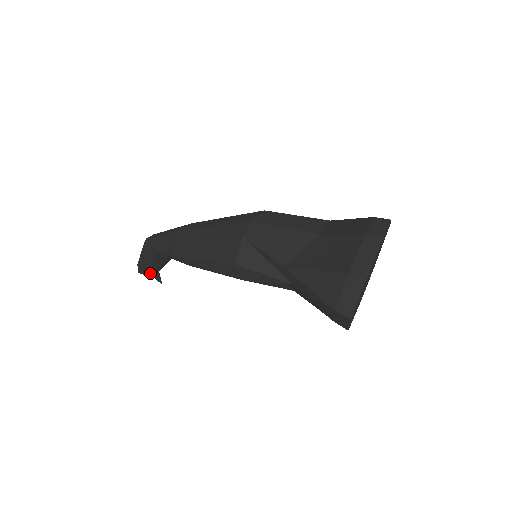
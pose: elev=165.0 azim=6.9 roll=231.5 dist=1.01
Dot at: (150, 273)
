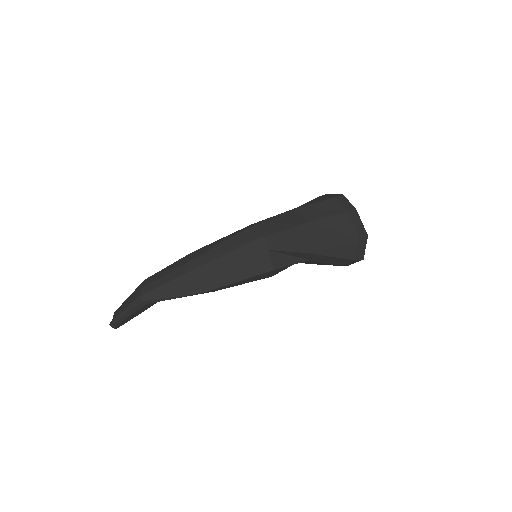
Dot at: (126, 322)
